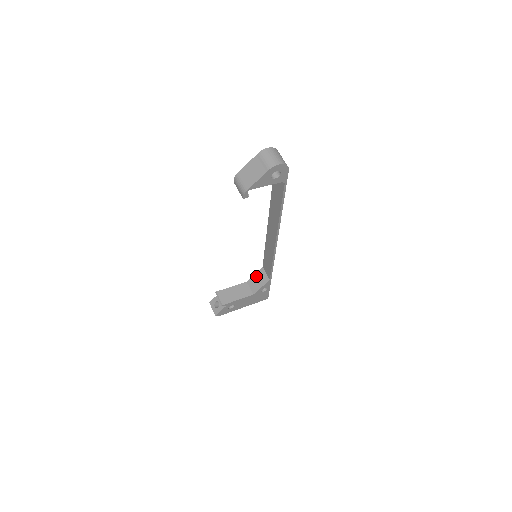
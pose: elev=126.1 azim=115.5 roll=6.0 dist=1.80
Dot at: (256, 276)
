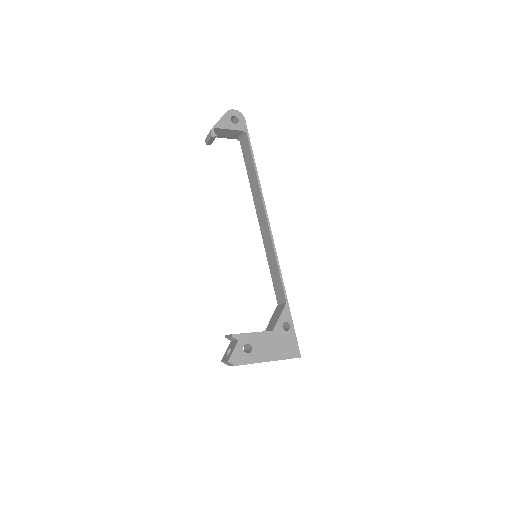
Dot at: (273, 316)
